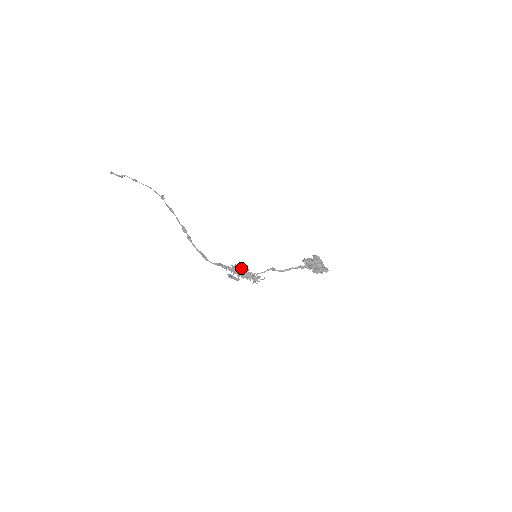
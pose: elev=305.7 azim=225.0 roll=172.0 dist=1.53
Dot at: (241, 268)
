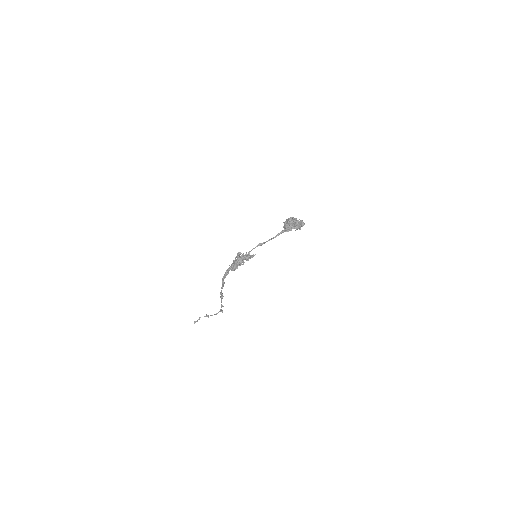
Dot at: (238, 255)
